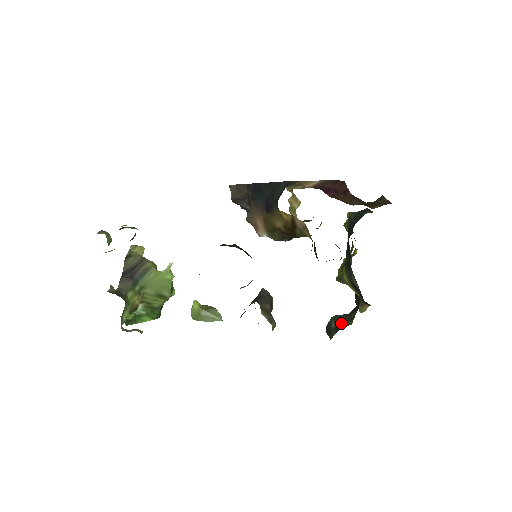
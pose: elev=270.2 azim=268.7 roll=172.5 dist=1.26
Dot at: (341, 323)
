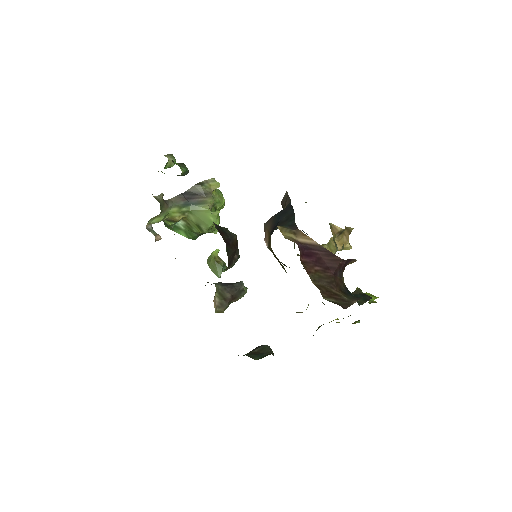
Dot at: (258, 353)
